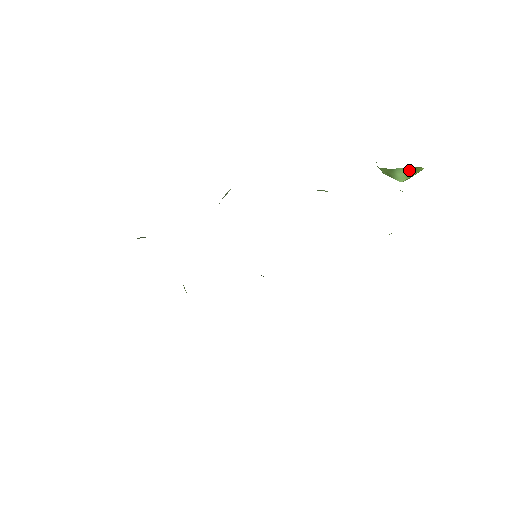
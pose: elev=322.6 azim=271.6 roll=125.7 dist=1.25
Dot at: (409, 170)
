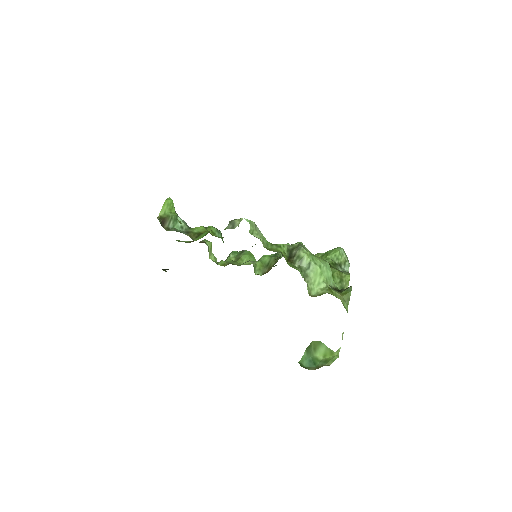
Dot at: (328, 351)
